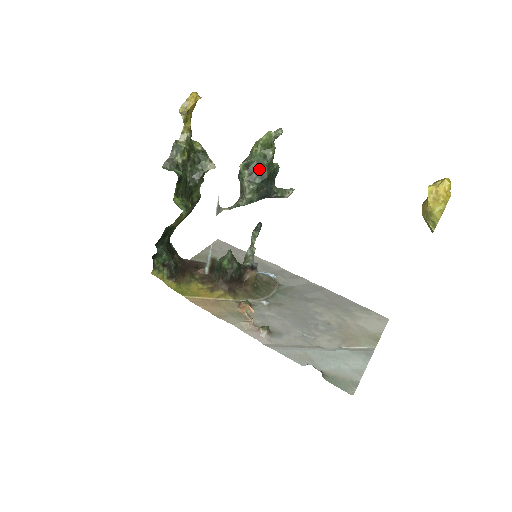
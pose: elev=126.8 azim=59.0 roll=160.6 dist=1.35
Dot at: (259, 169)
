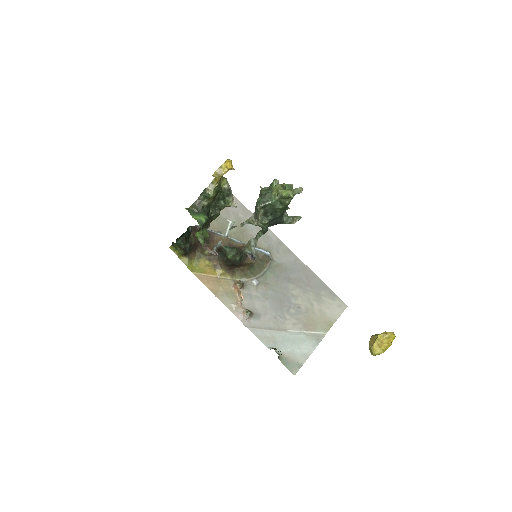
Dot at: (274, 210)
